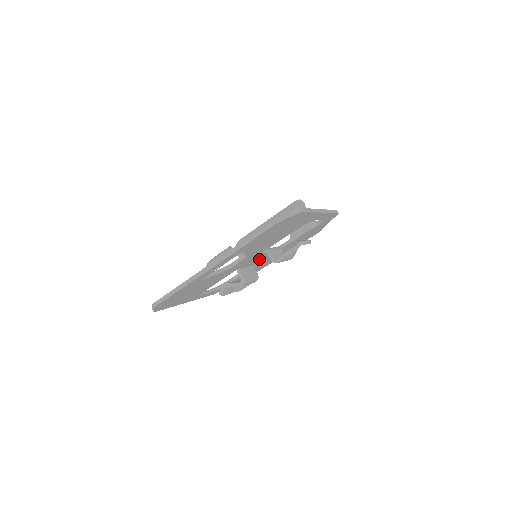
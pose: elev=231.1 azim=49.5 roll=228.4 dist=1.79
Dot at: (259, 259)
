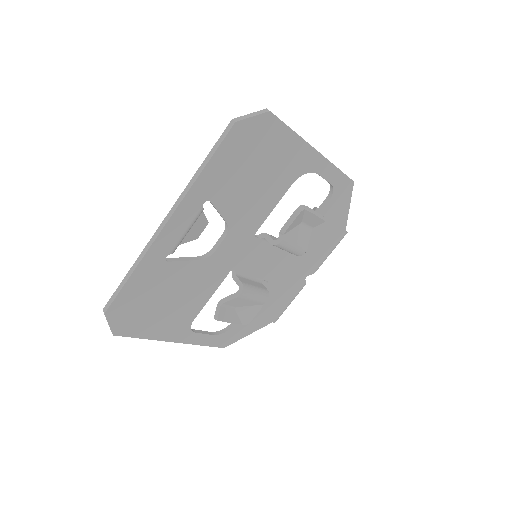
Dot at: (262, 261)
